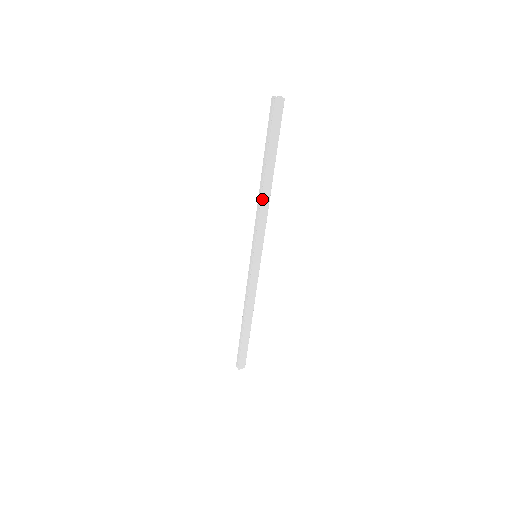
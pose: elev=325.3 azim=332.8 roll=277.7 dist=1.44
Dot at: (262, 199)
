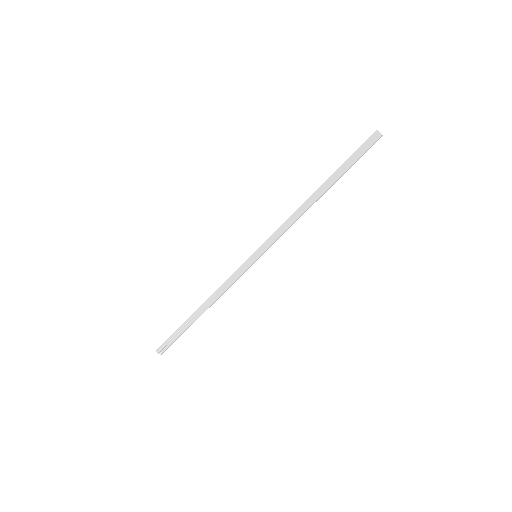
Dot at: (305, 211)
